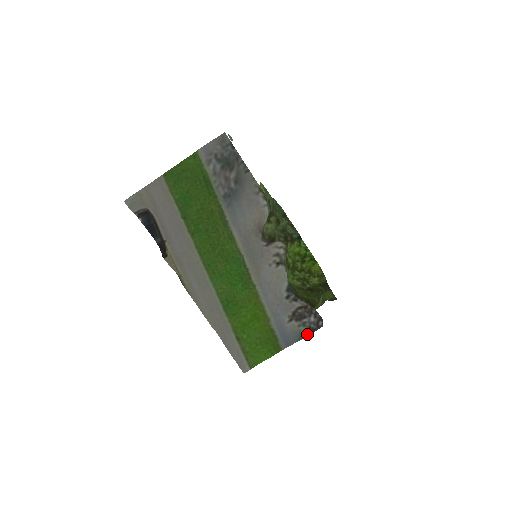
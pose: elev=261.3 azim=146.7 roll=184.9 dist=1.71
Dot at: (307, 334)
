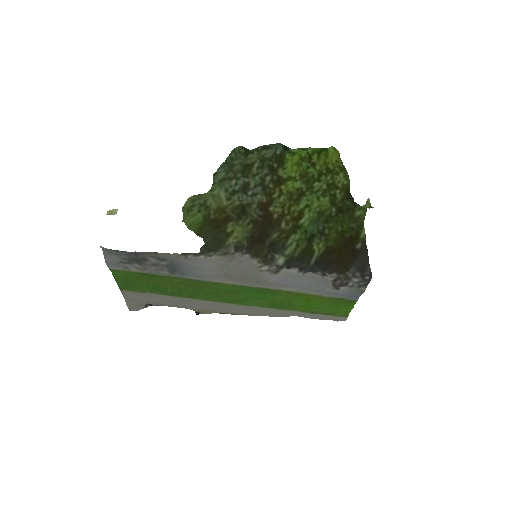
Dot at: (364, 287)
